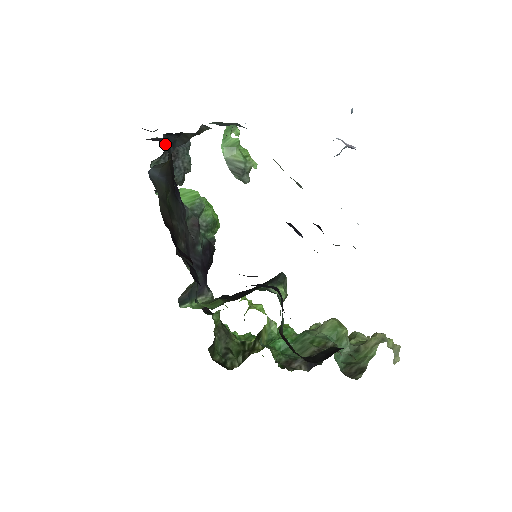
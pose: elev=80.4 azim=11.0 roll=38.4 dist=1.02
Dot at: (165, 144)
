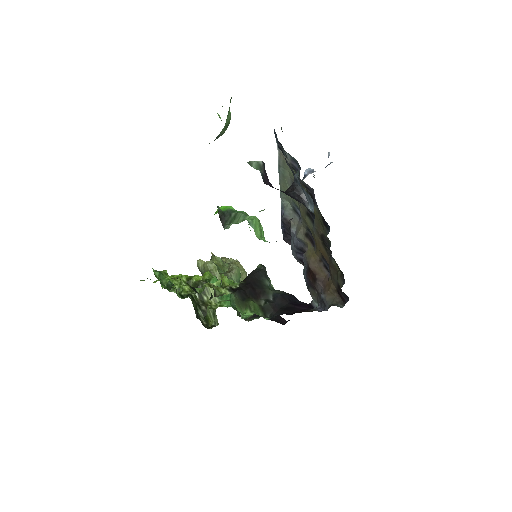
Dot at: occluded
